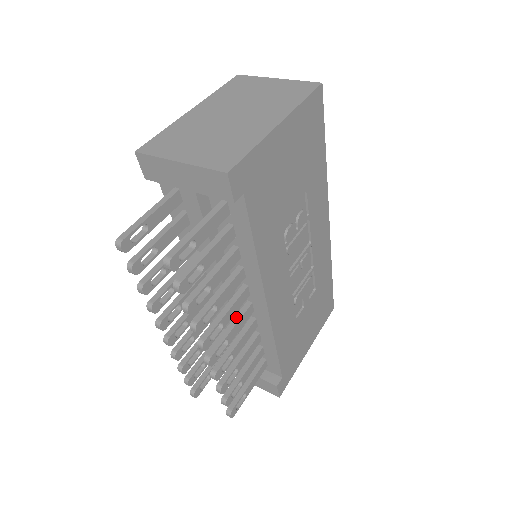
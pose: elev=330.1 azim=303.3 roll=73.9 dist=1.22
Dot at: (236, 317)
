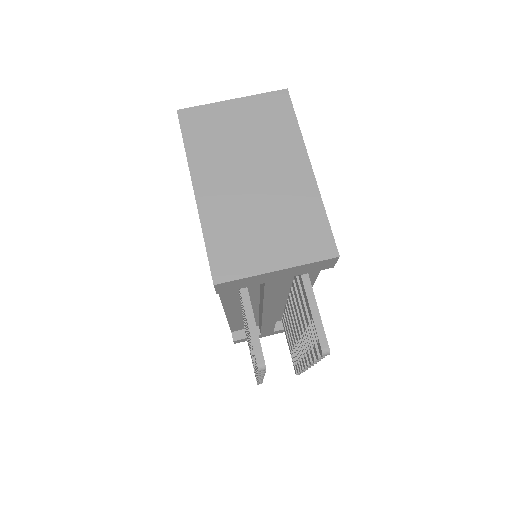
Dot at: occluded
